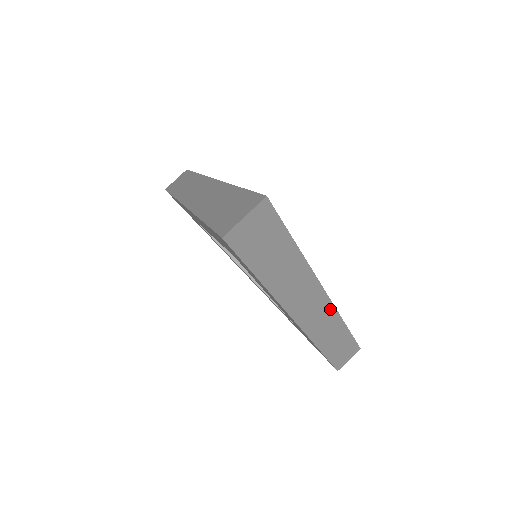
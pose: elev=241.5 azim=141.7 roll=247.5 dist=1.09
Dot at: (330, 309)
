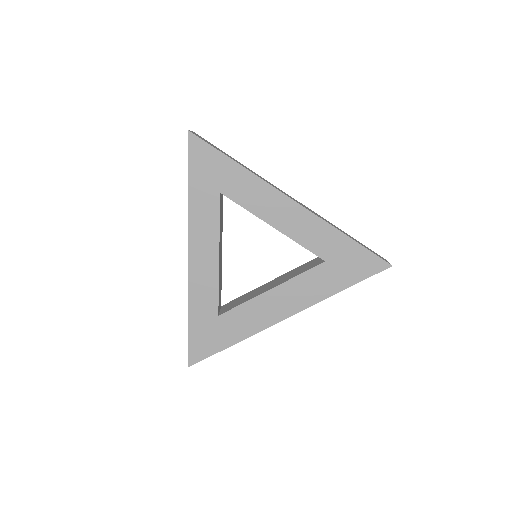
Dot at: occluded
